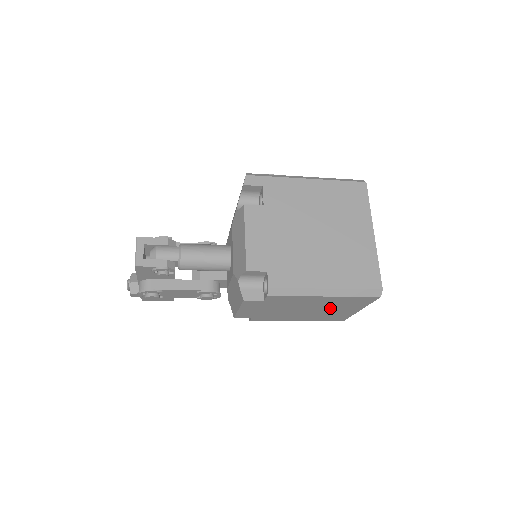
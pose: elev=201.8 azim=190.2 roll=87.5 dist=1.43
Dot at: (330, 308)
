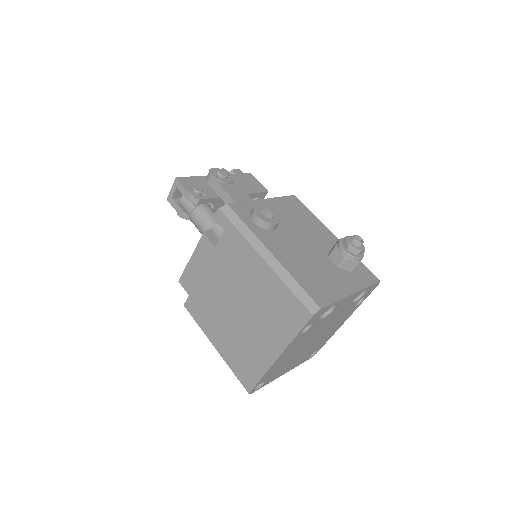
Dot at: occluded
